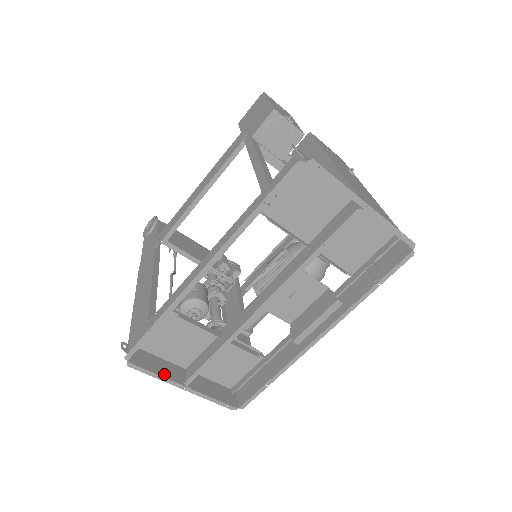
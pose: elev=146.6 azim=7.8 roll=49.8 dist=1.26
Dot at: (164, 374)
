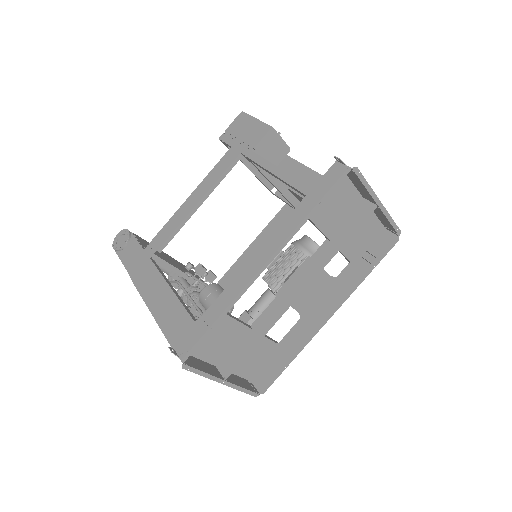
Dot at: (208, 372)
